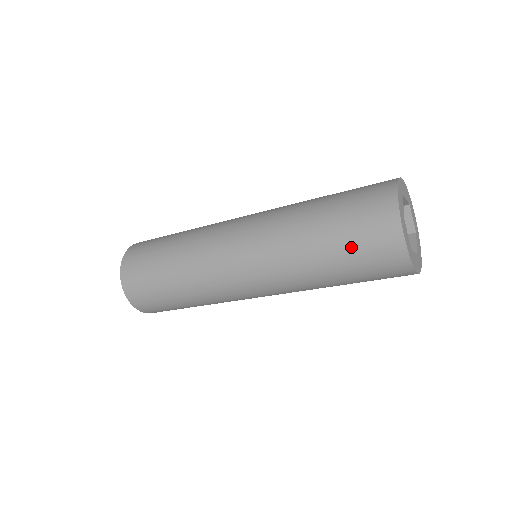
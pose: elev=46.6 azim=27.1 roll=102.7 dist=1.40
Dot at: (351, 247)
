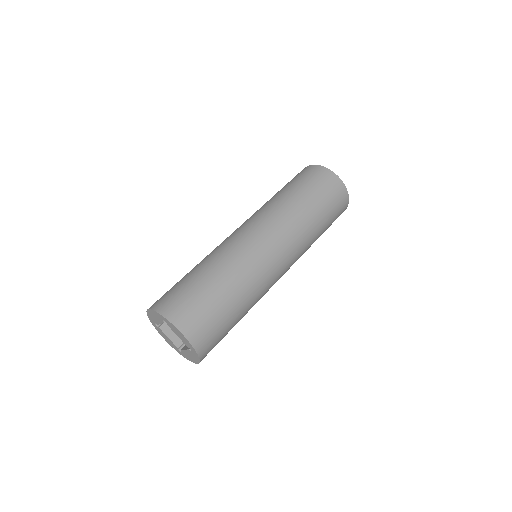
Dot at: (309, 185)
